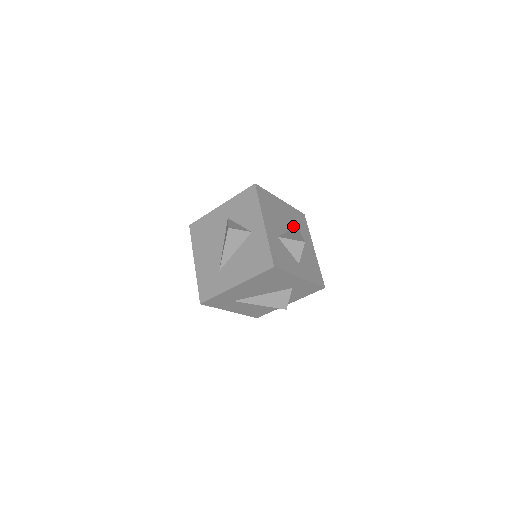
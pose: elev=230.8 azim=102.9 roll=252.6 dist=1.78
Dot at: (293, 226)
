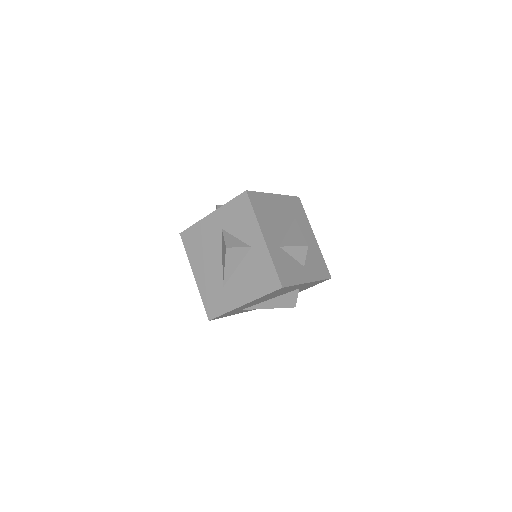
Dot at: (291, 221)
